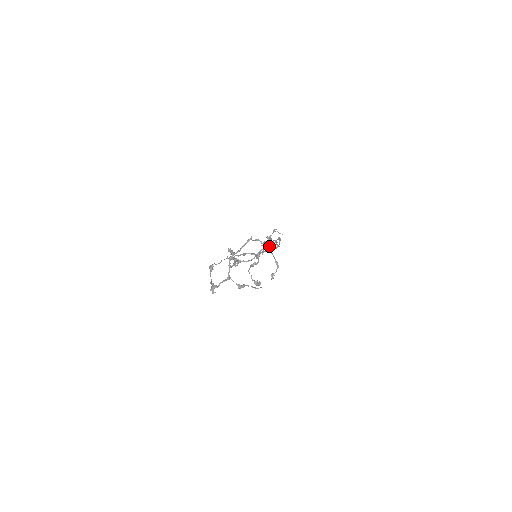
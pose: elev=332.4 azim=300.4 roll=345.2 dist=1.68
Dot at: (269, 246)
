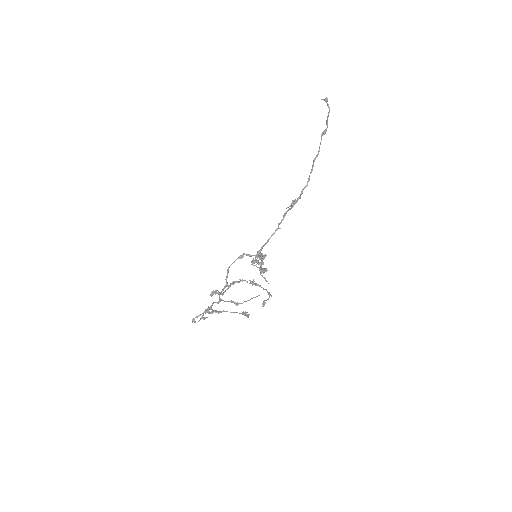
Dot at: (245, 315)
